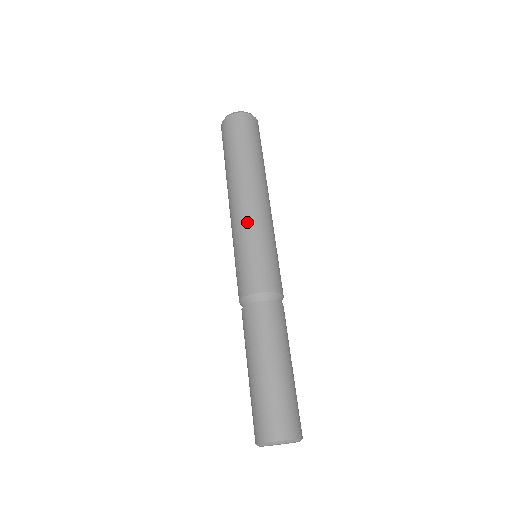
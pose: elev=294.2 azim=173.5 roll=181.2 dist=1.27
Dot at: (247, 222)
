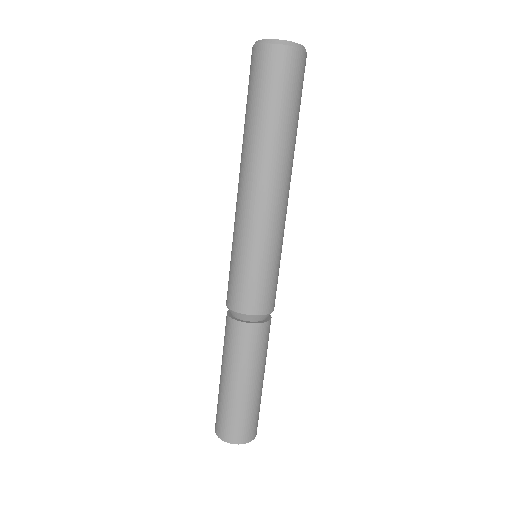
Dot at: (242, 225)
